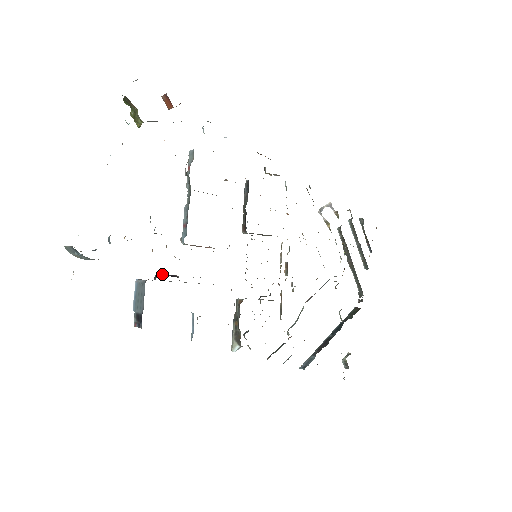
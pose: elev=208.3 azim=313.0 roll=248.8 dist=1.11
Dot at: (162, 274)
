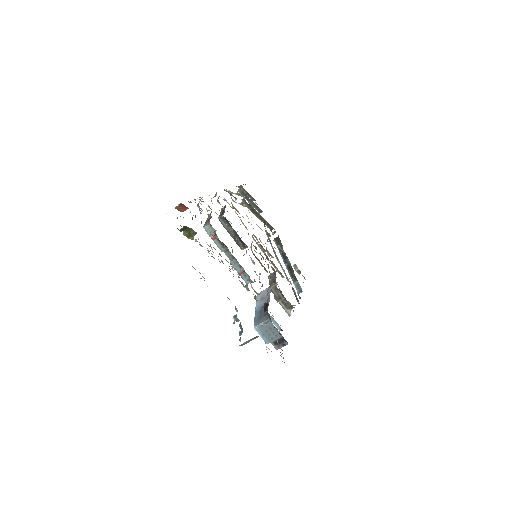
Dot at: (267, 308)
